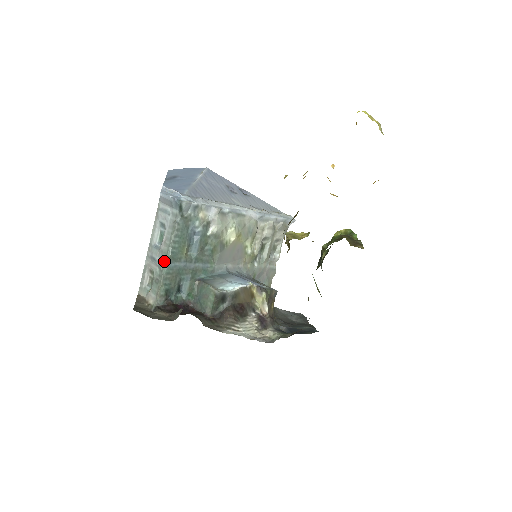
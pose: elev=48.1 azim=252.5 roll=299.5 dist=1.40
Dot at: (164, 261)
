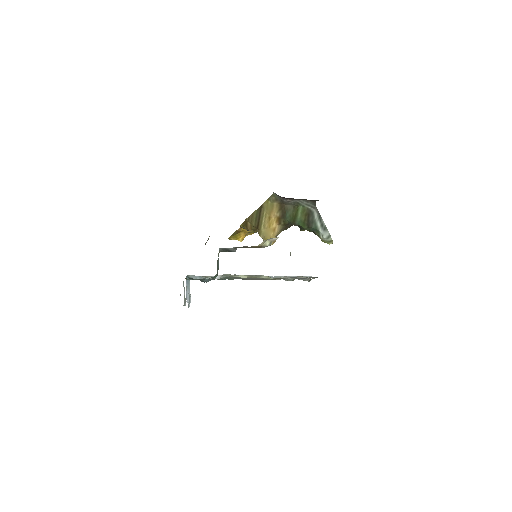
Dot at: occluded
